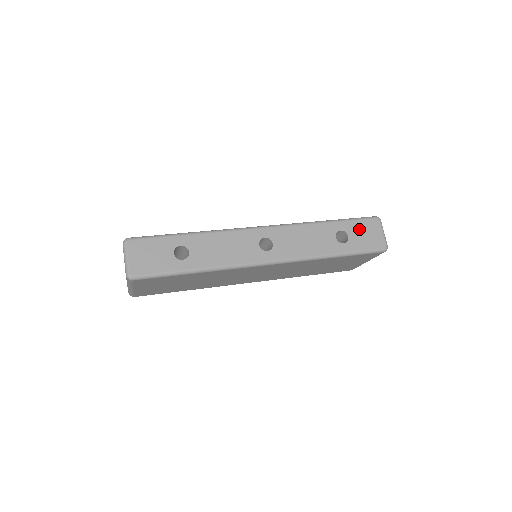
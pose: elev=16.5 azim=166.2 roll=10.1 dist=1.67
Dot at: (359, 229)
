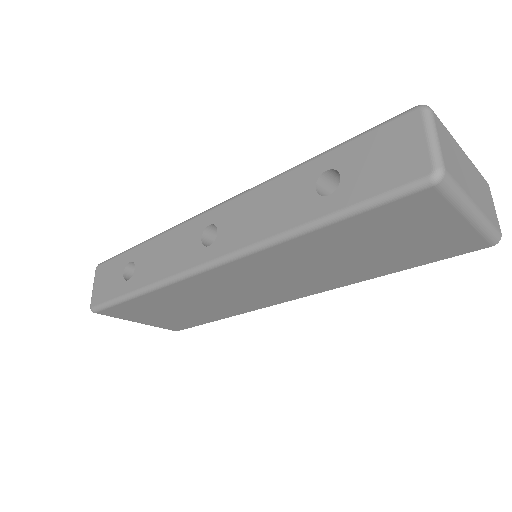
Dot at: (366, 152)
